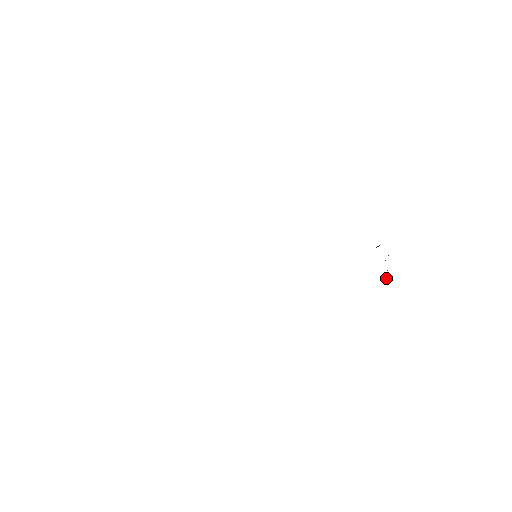
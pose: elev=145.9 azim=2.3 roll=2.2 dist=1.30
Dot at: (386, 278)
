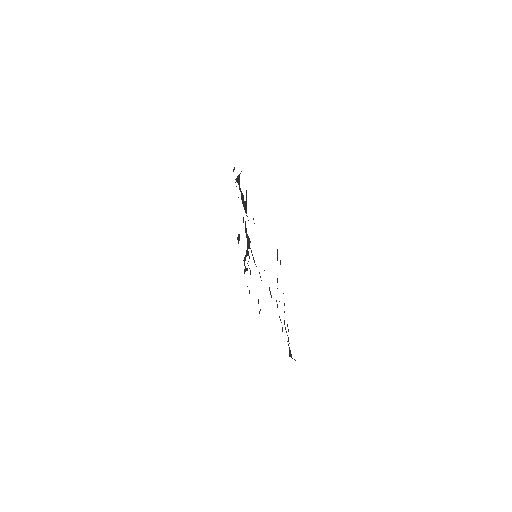
Dot at: occluded
